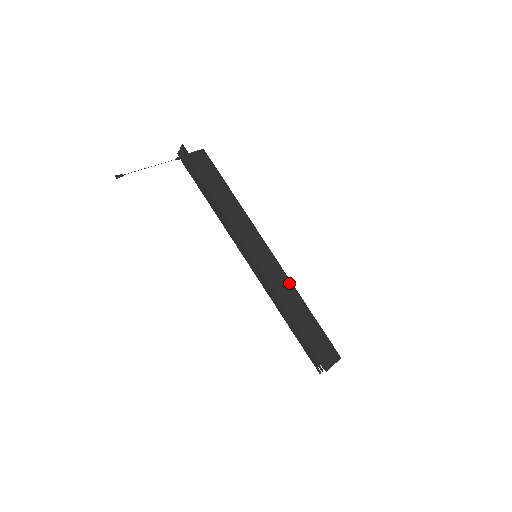
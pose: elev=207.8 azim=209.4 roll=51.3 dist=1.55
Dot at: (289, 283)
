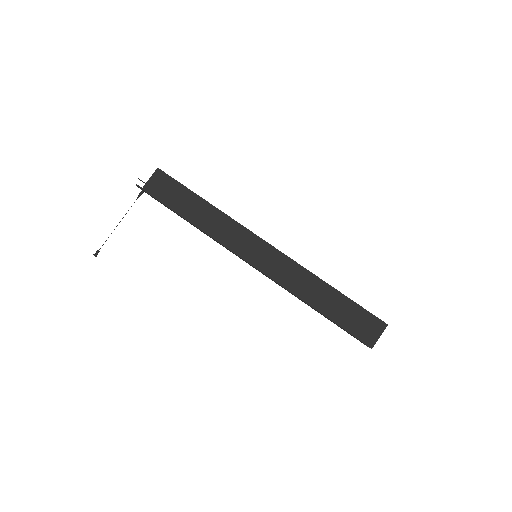
Dot at: (301, 269)
